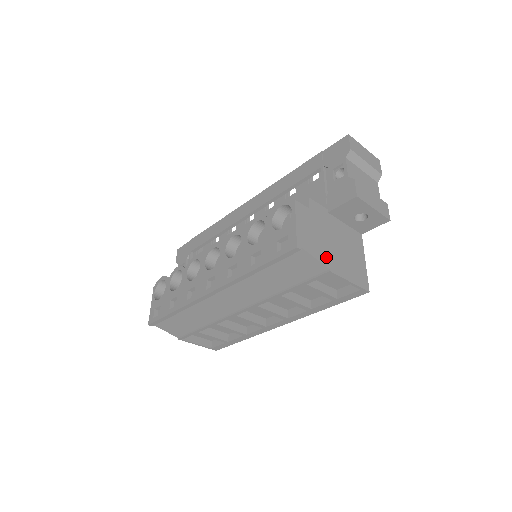
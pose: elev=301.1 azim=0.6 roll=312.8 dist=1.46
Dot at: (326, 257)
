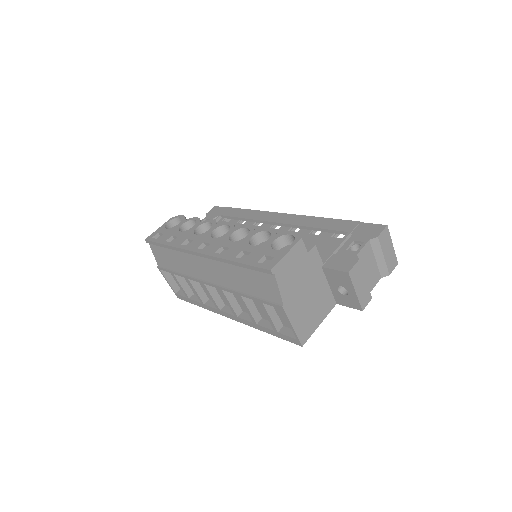
Dot at: (289, 295)
